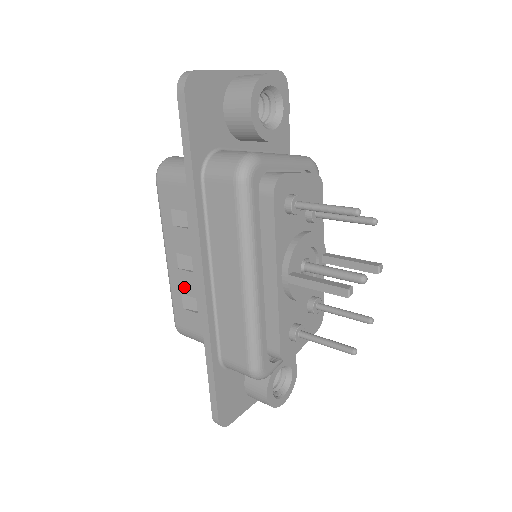
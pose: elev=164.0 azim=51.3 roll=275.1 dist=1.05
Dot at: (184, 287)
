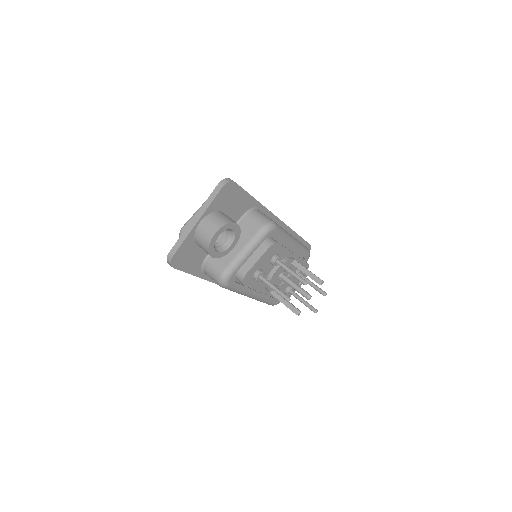
Dot at: occluded
